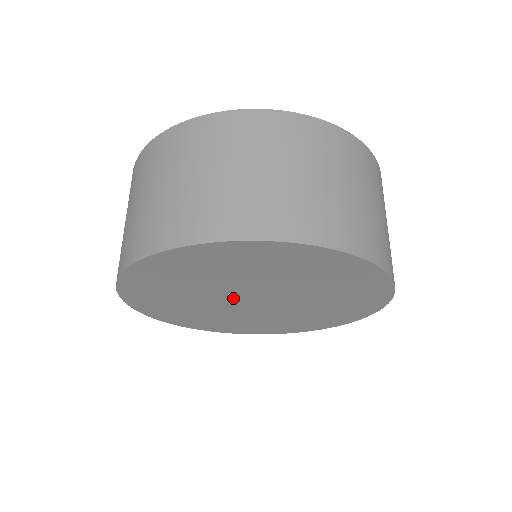
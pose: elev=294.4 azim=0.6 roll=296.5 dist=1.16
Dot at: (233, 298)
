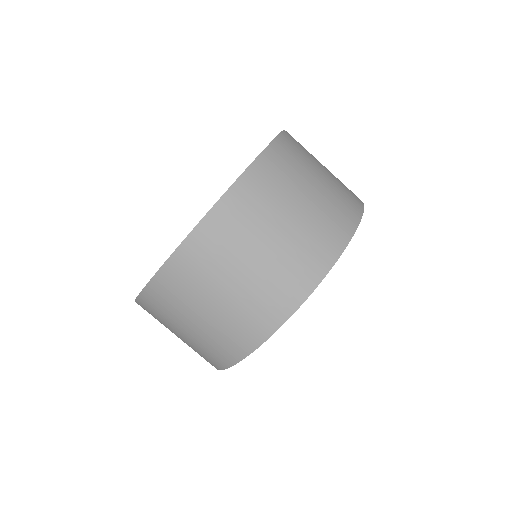
Dot at: occluded
